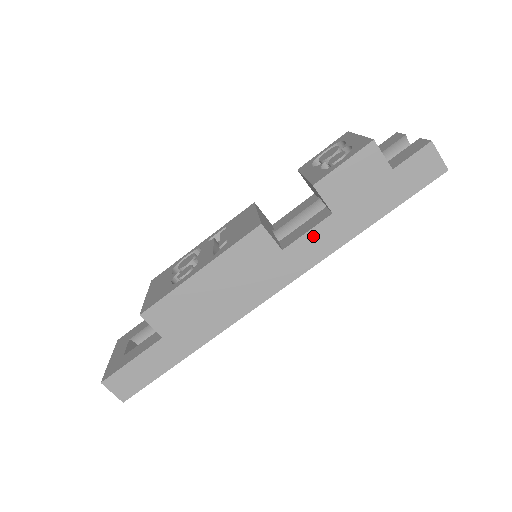
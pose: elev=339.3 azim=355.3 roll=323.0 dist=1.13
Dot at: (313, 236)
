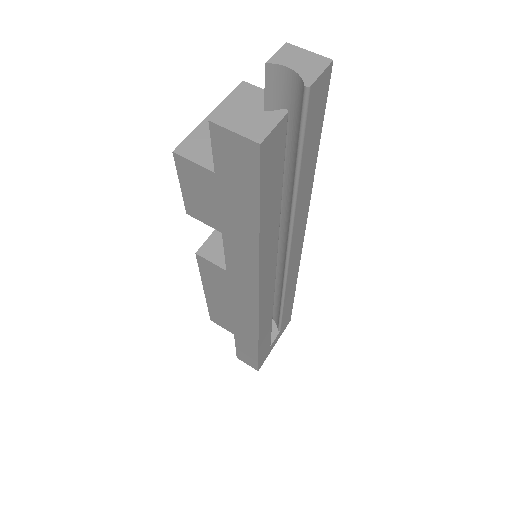
Dot at: (231, 256)
